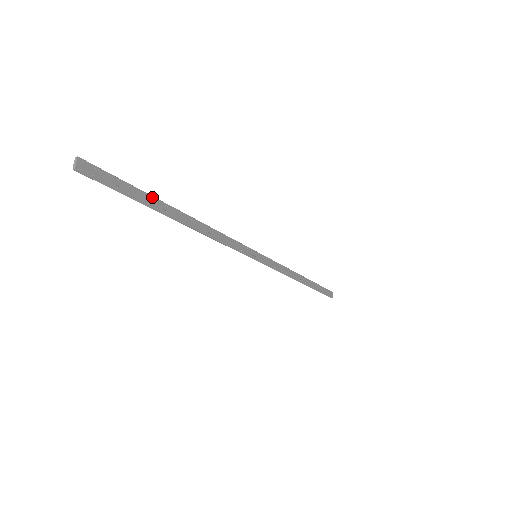
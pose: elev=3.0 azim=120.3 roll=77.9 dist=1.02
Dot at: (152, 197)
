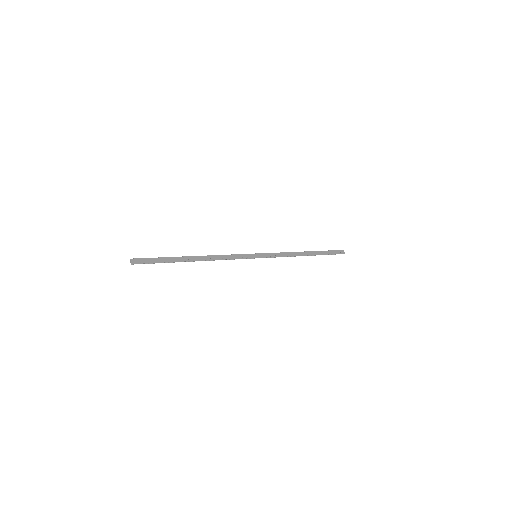
Dot at: (173, 257)
